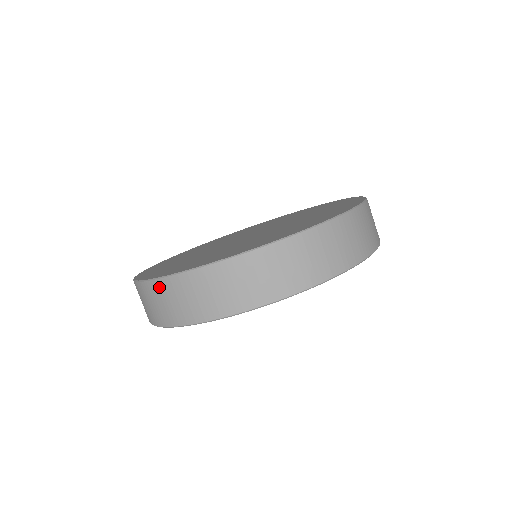
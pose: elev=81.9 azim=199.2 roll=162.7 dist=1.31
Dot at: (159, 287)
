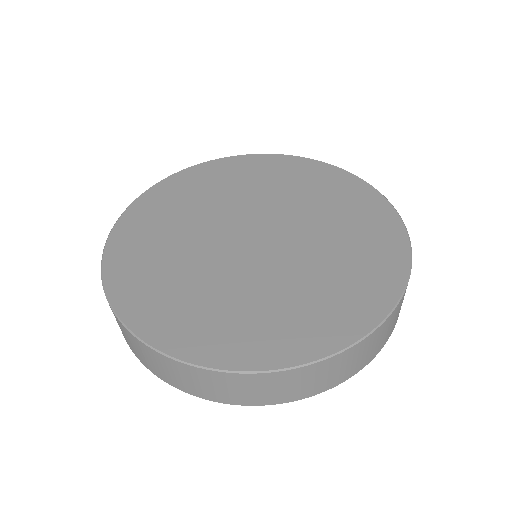
Dot at: occluded
